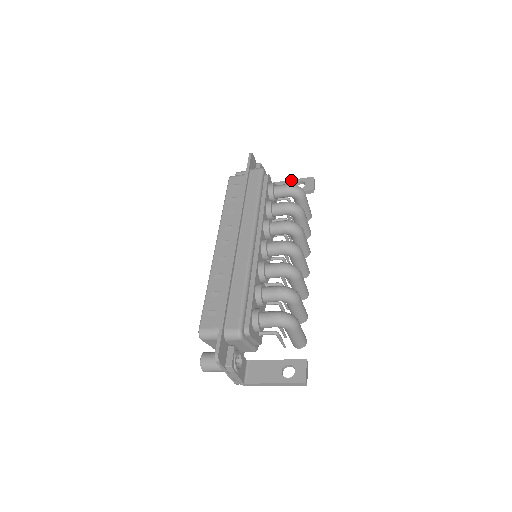
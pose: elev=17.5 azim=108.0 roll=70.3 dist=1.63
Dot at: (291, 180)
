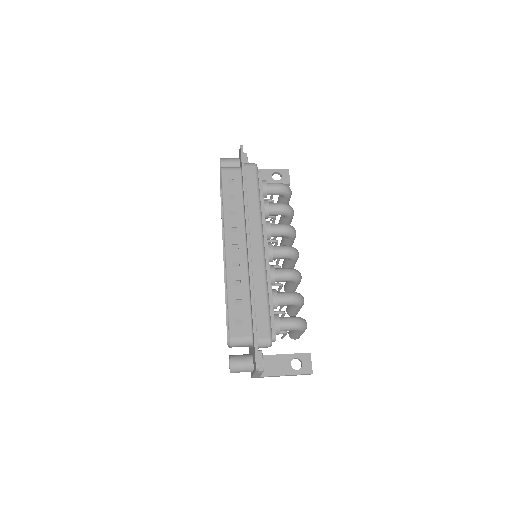
Dot at: (267, 169)
